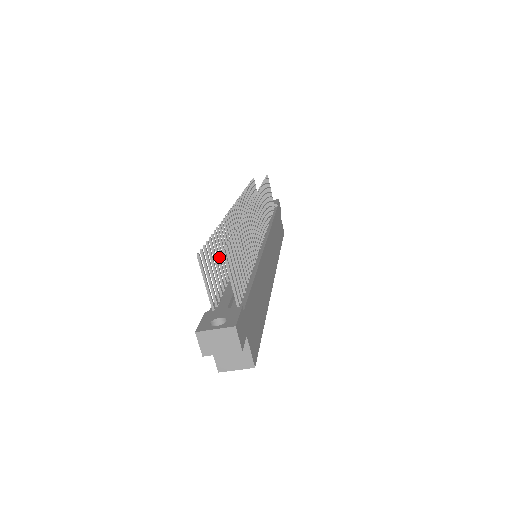
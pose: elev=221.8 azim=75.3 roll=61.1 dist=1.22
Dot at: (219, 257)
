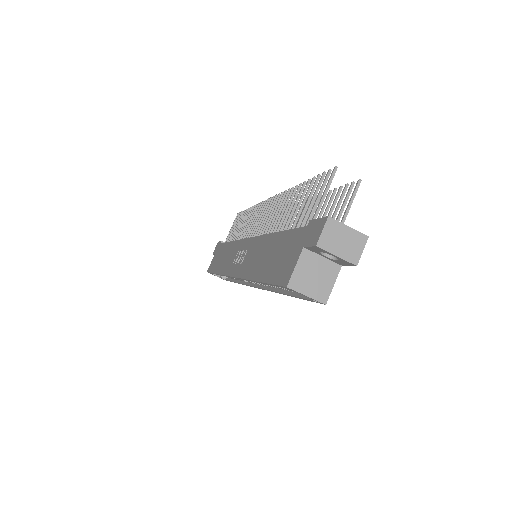
Dot at: occluded
